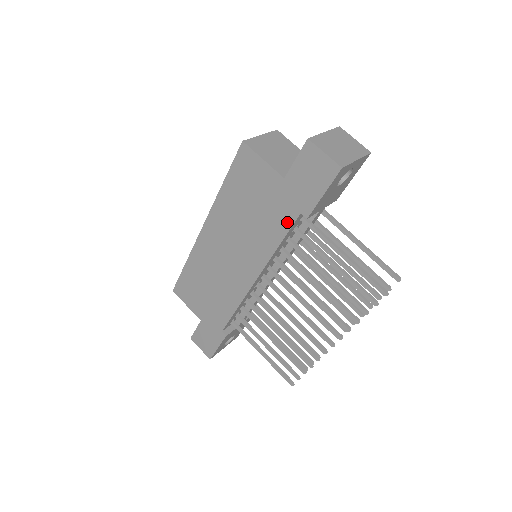
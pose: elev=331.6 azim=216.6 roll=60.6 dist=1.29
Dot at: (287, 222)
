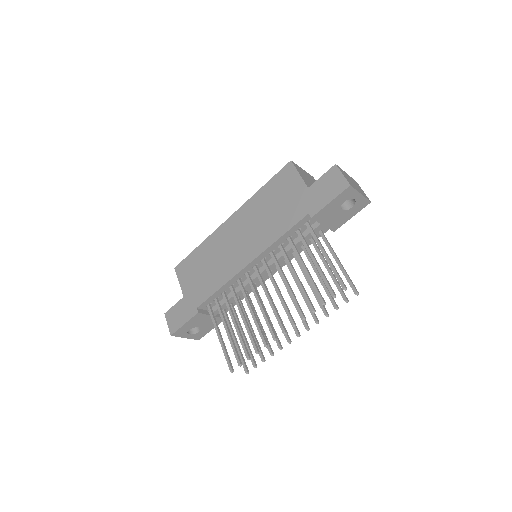
Dot at: (296, 219)
